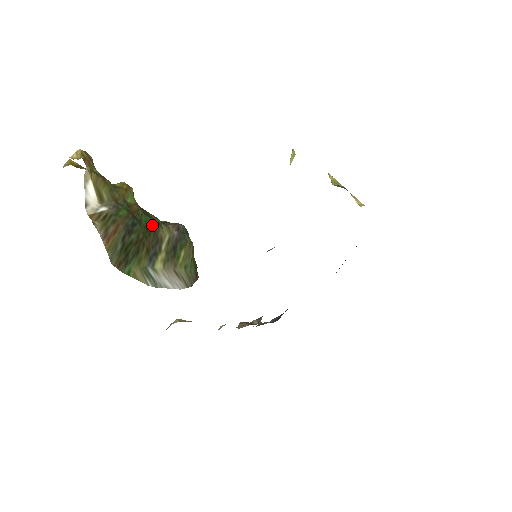
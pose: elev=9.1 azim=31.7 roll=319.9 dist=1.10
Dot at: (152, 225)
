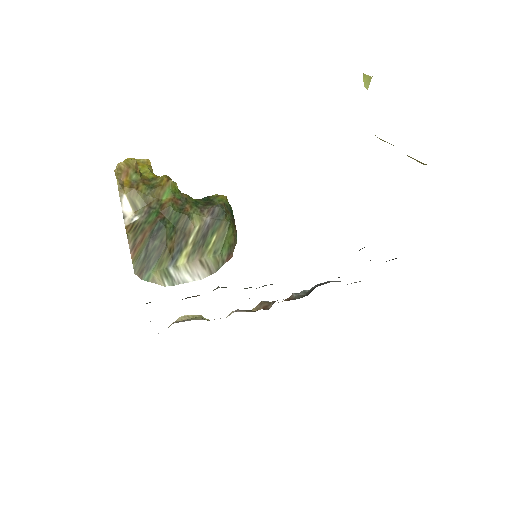
Dot at: (180, 221)
